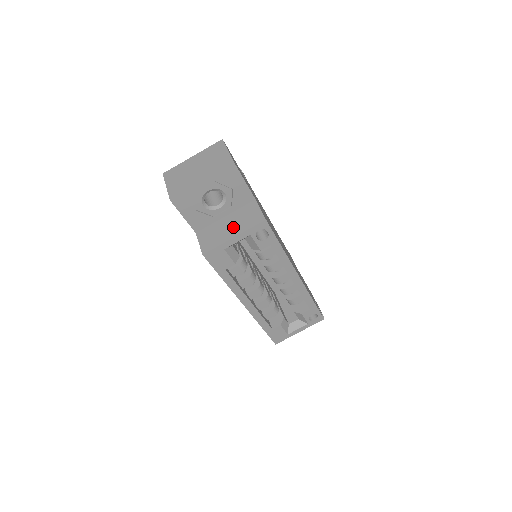
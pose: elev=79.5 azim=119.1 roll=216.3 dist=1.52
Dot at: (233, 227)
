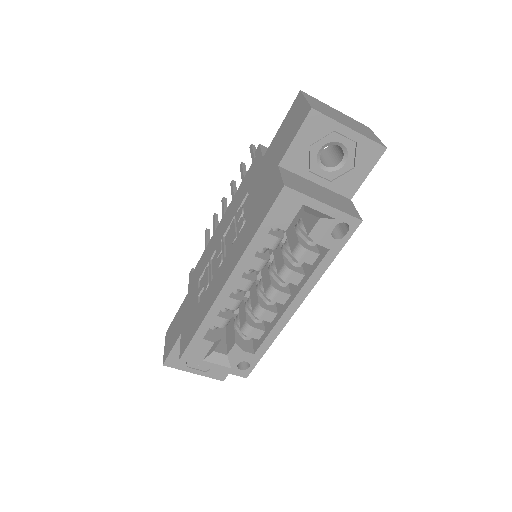
Dot at: (325, 196)
